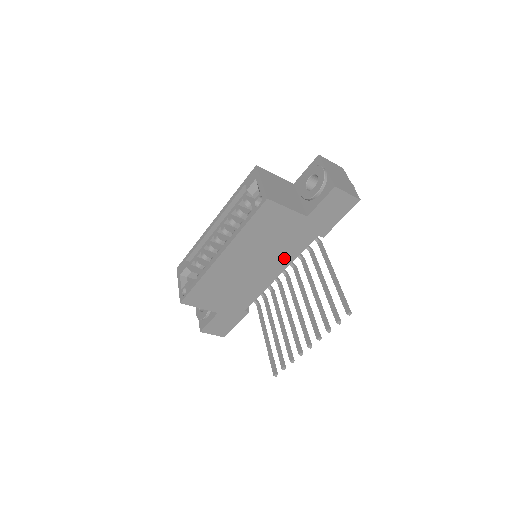
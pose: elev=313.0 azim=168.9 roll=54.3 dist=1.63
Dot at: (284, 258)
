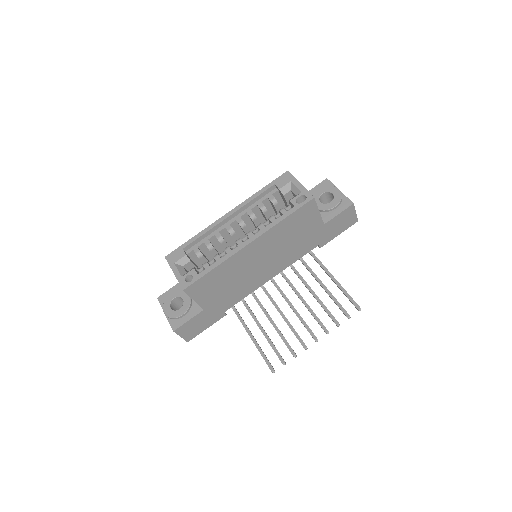
Dot at: (286, 261)
